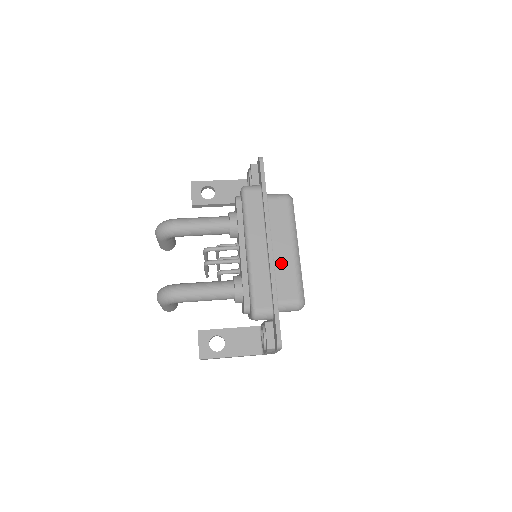
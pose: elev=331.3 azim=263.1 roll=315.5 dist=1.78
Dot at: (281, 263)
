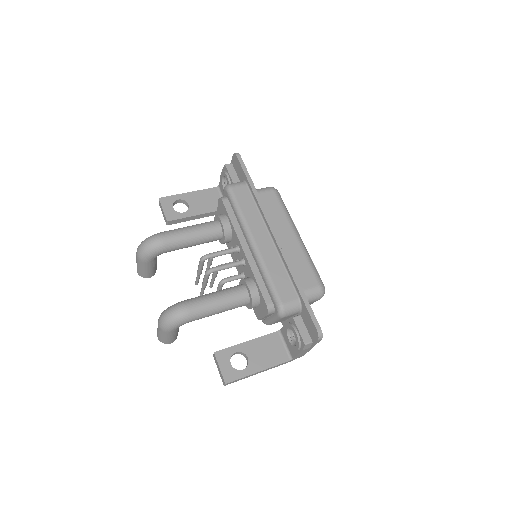
Dot at: (289, 253)
